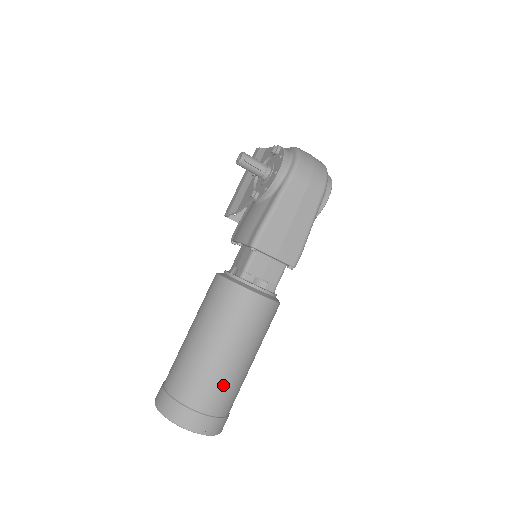
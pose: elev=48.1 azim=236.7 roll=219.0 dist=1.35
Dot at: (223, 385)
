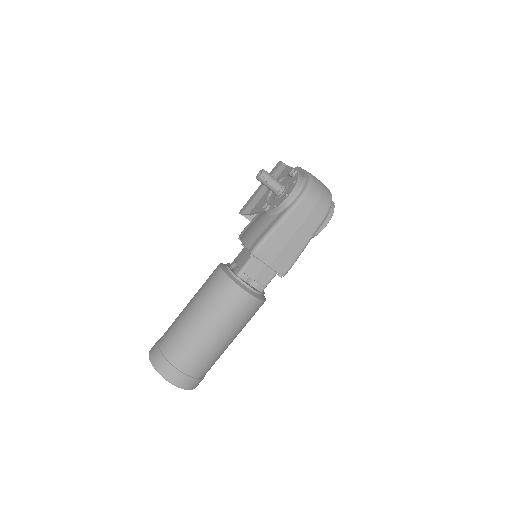
Dot at: (204, 355)
